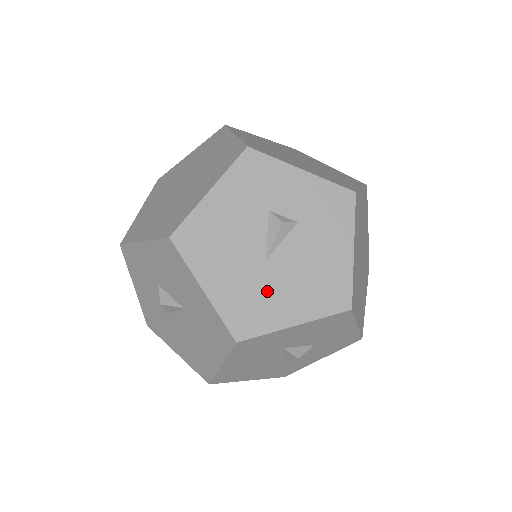
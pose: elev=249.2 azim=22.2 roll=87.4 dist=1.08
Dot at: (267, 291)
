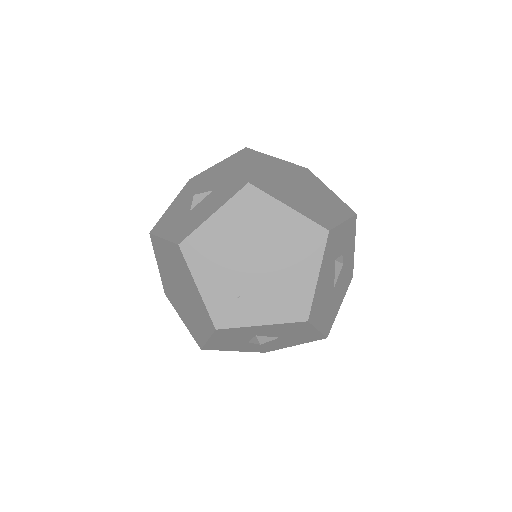
Dot at: (334, 302)
